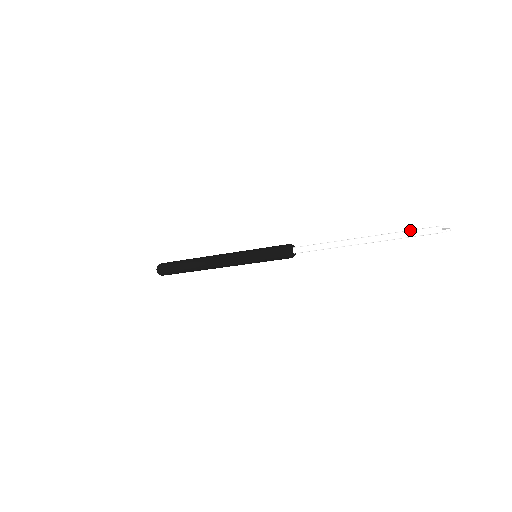
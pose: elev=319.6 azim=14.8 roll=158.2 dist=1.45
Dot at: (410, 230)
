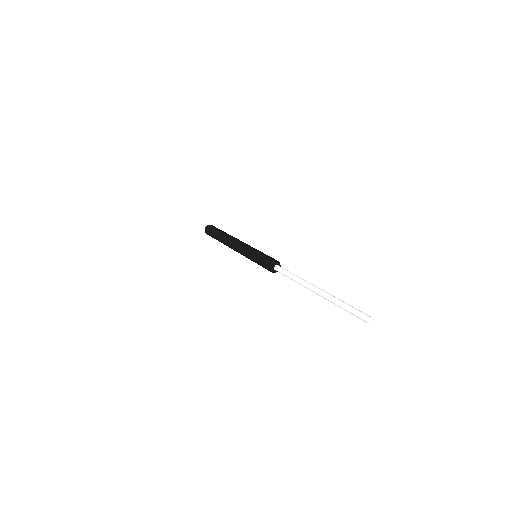
Dot at: occluded
